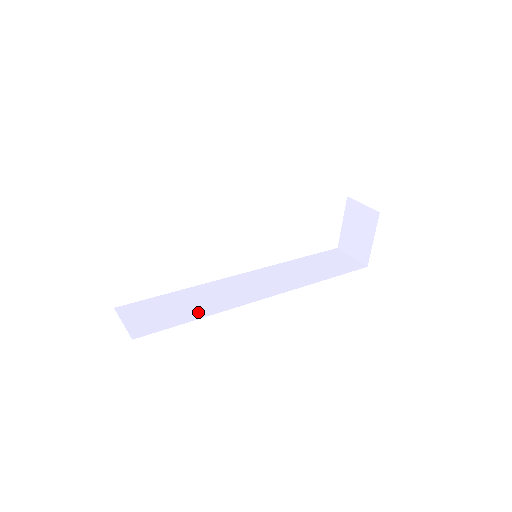
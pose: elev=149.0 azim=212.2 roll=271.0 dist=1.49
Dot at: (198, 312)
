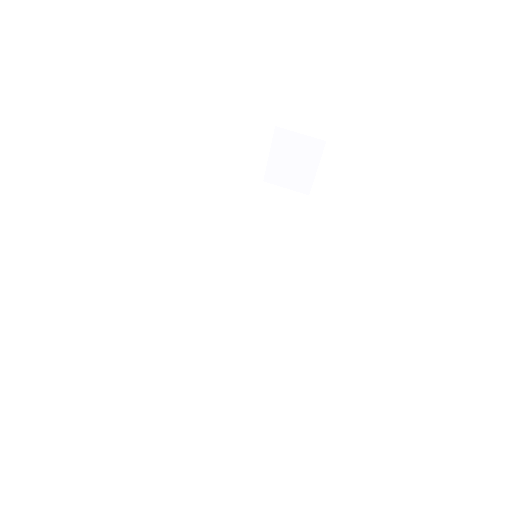
Dot at: (243, 358)
